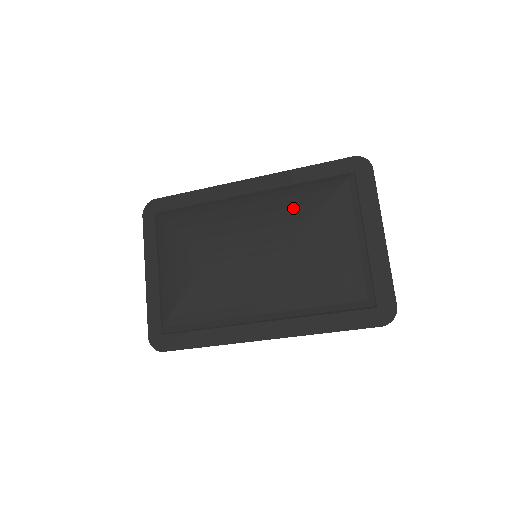
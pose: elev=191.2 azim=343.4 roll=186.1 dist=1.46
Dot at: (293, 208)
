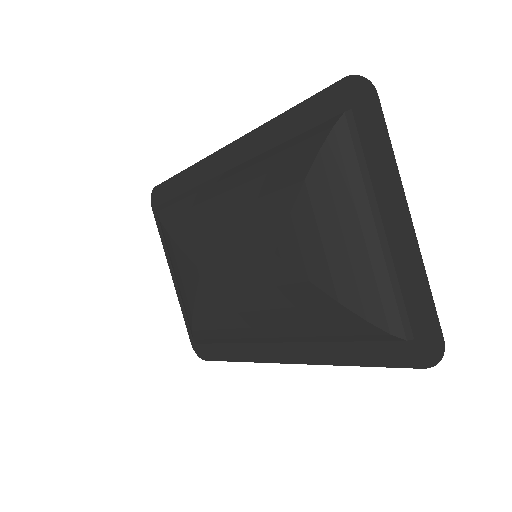
Dot at: (267, 196)
